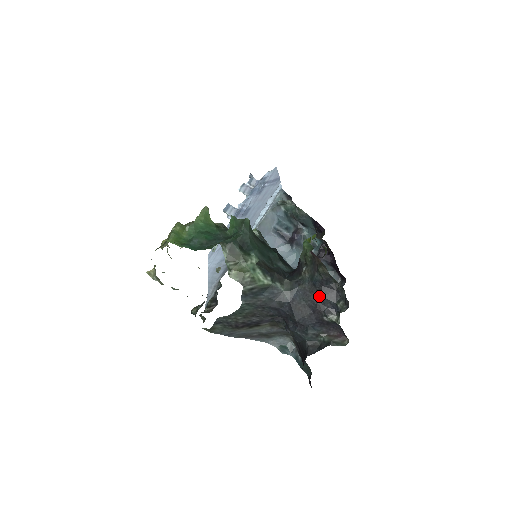
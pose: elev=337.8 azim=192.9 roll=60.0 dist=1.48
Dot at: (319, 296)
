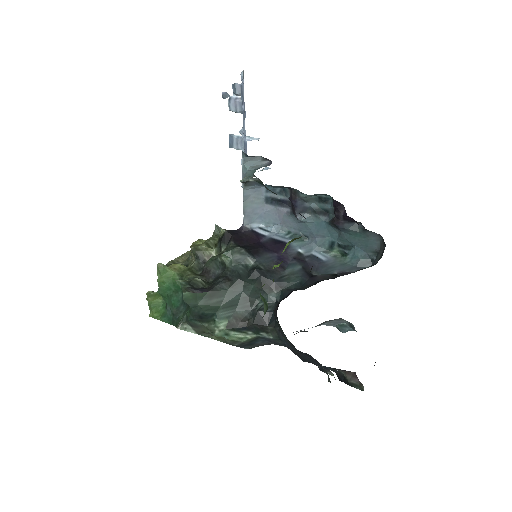
Dot at: occluded
